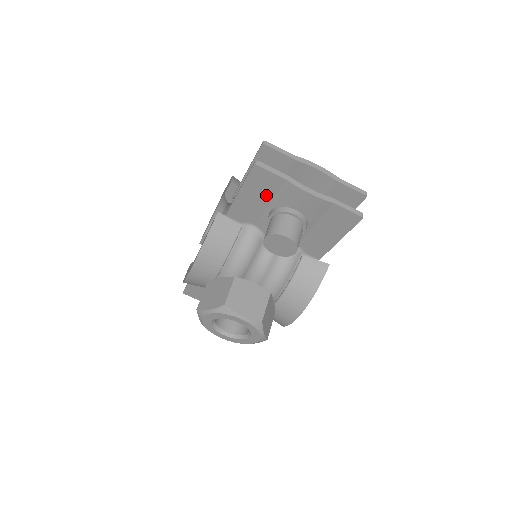
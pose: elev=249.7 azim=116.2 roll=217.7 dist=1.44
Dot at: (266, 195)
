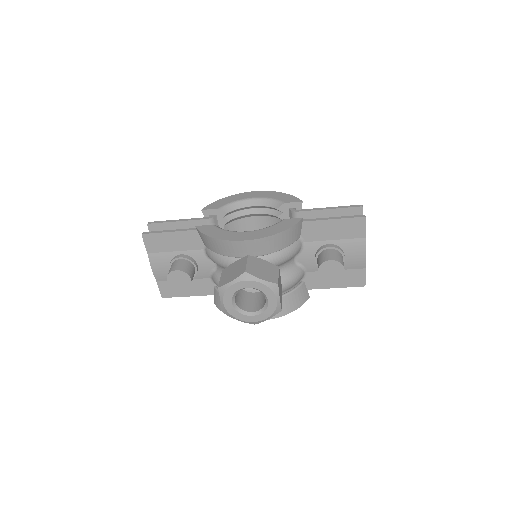
Dot at: (342, 235)
